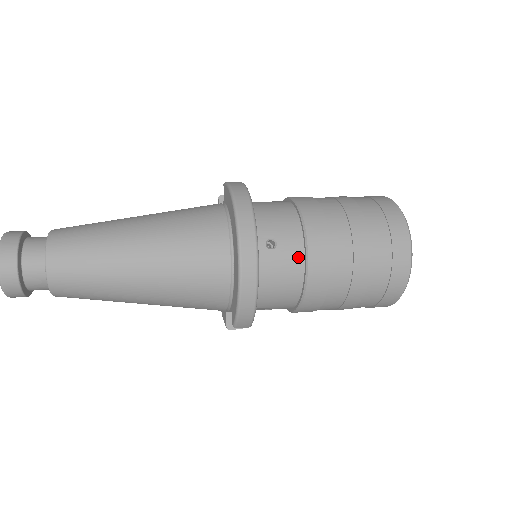
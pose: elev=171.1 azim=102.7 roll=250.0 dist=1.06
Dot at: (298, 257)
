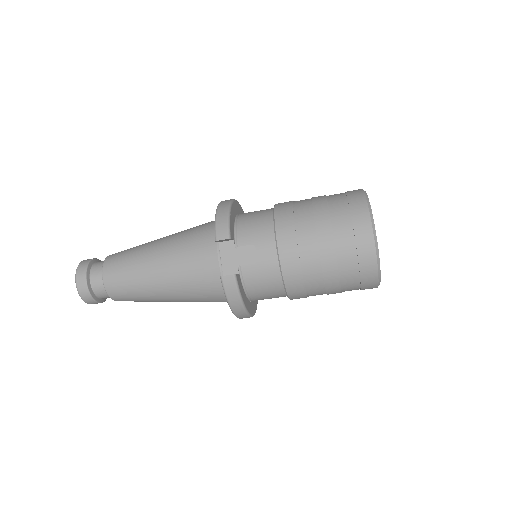
Dot at: (269, 209)
